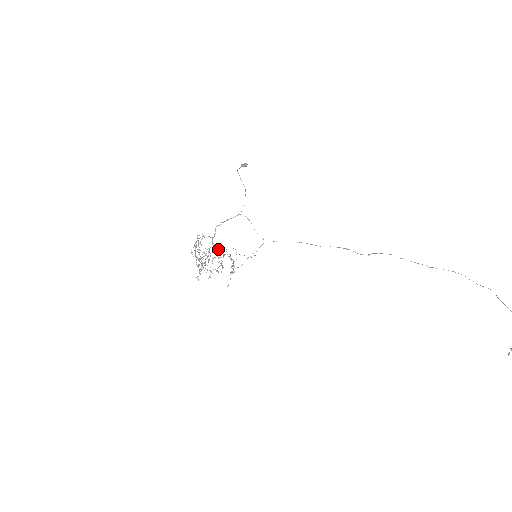
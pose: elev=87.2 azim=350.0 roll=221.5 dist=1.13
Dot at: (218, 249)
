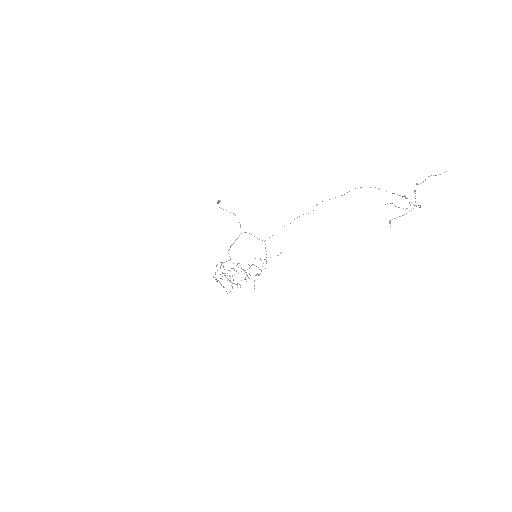
Dot at: occluded
